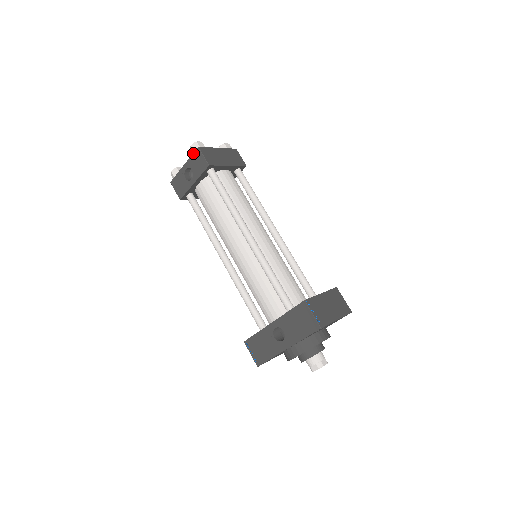
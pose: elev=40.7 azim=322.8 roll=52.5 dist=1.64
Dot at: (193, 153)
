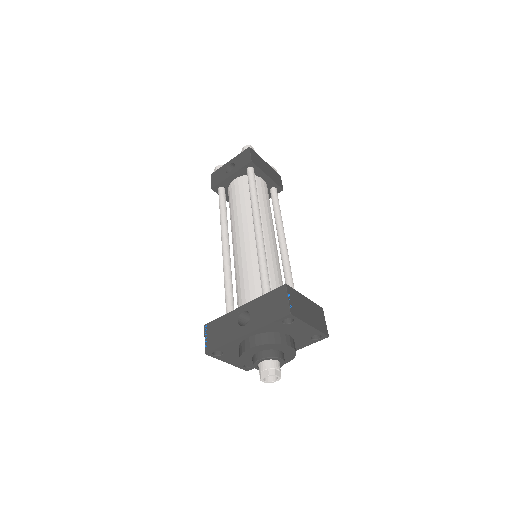
Dot at: (243, 151)
